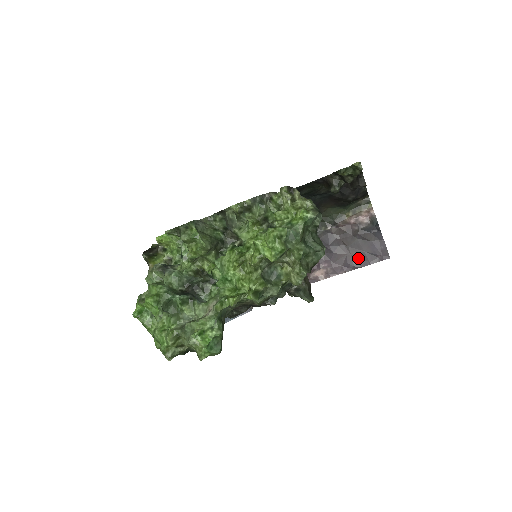
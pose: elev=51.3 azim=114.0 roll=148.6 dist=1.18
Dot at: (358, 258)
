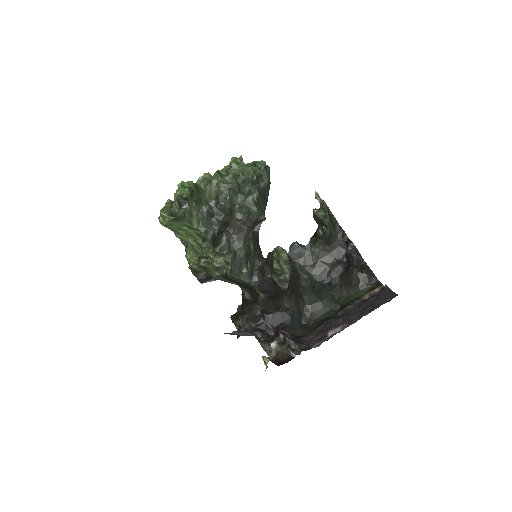
Dot at: (371, 308)
